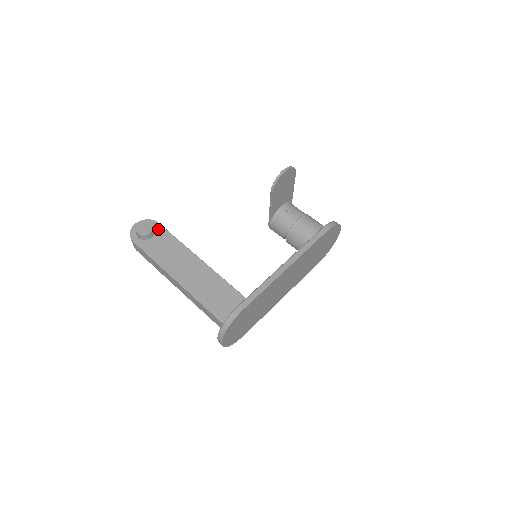
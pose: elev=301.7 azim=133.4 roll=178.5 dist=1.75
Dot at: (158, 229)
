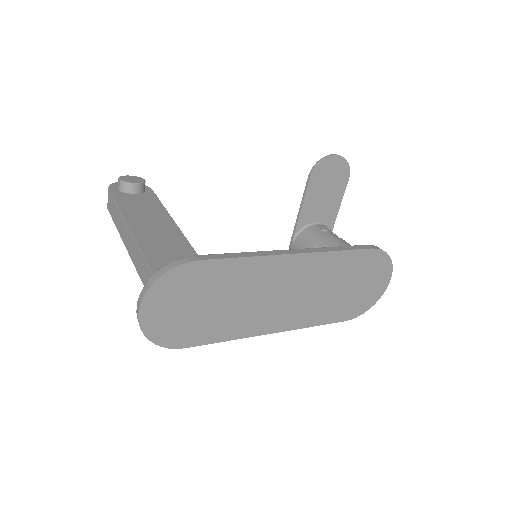
Dot at: (147, 193)
